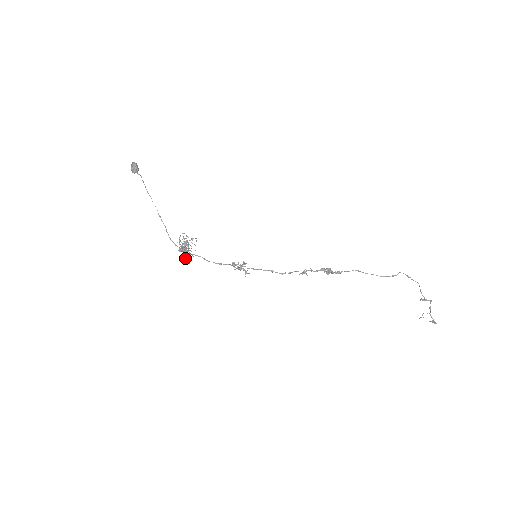
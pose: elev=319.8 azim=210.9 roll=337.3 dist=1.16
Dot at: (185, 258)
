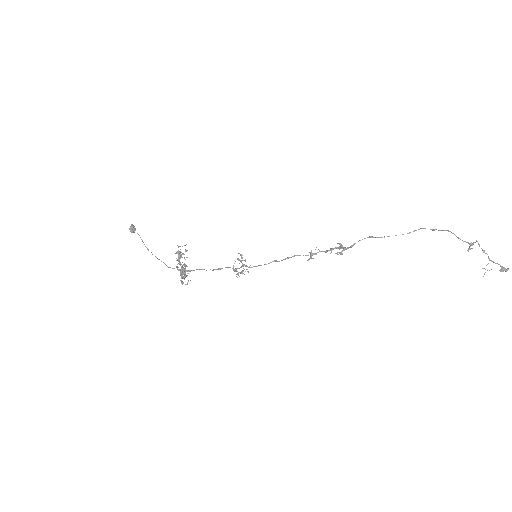
Dot at: (182, 272)
